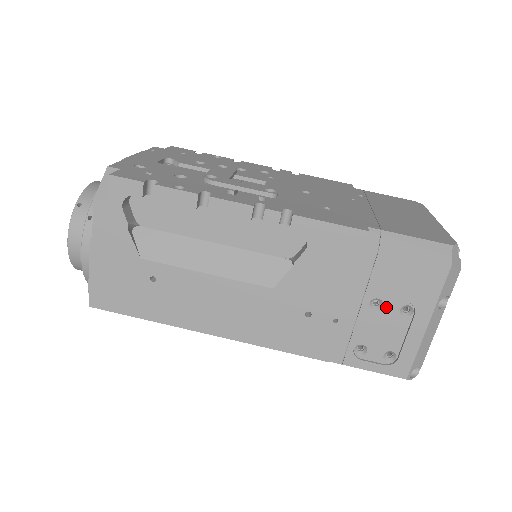
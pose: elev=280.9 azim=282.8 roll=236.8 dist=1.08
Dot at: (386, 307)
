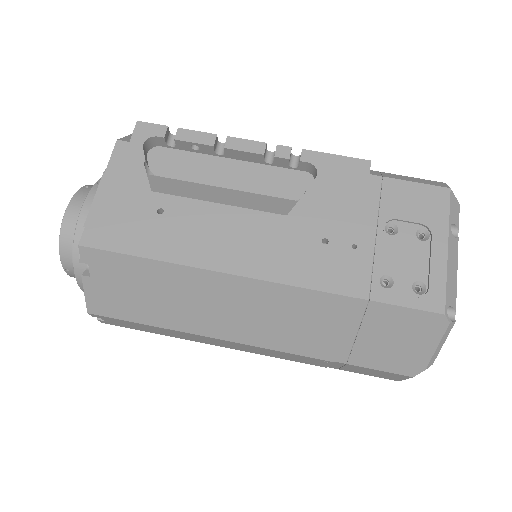
Dot at: (402, 231)
